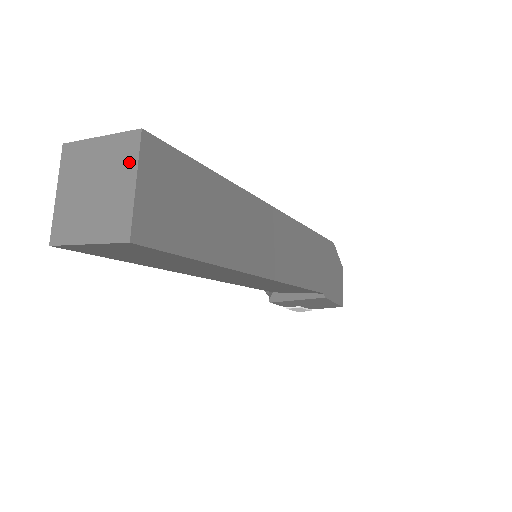
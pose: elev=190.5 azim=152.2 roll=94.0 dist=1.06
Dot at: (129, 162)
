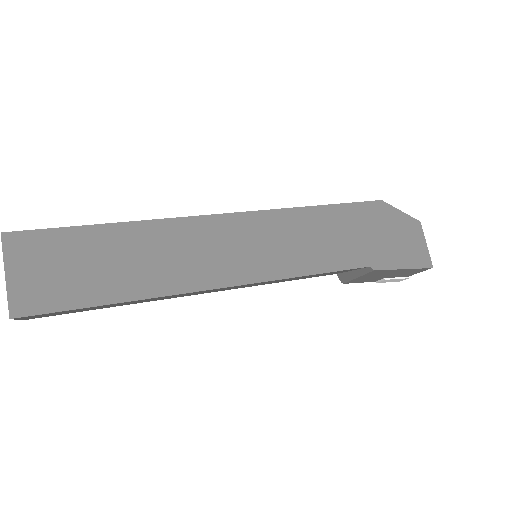
Dot at: (5, 259)
